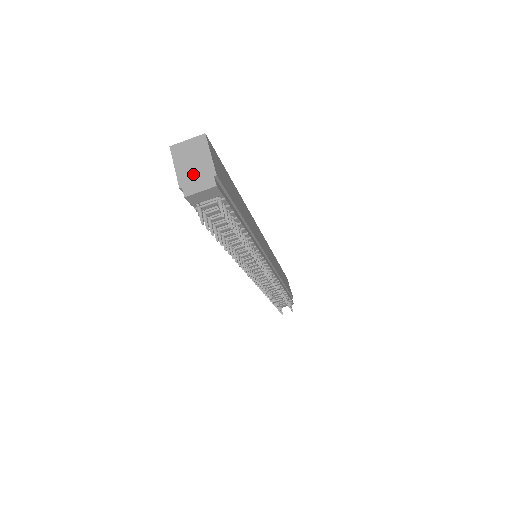
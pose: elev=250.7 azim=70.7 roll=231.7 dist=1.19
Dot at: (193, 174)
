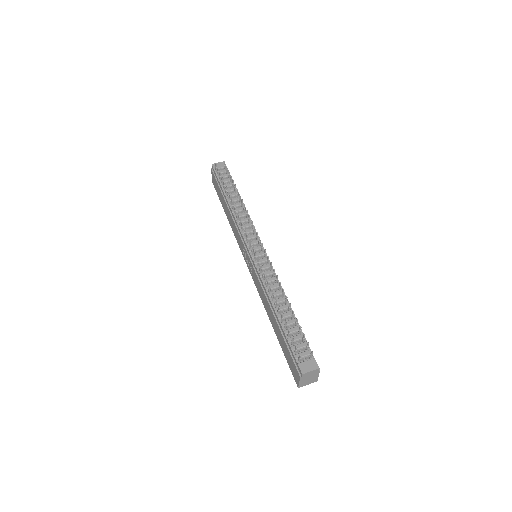
Dot at: occluded
